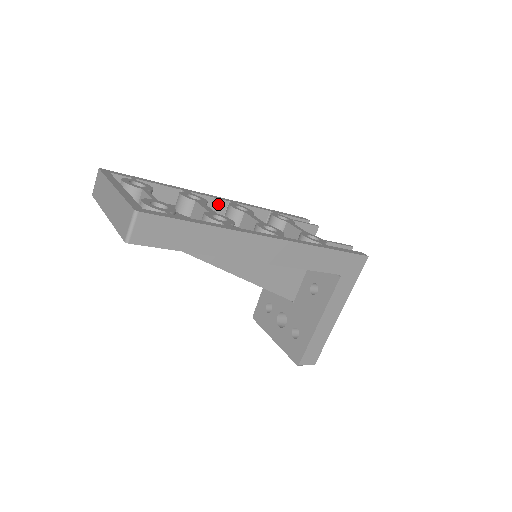
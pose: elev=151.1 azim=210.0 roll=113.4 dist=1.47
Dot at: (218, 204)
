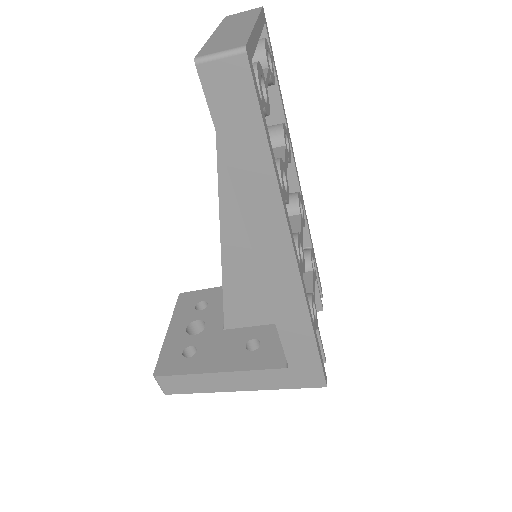
Dot at: (291, 180)
